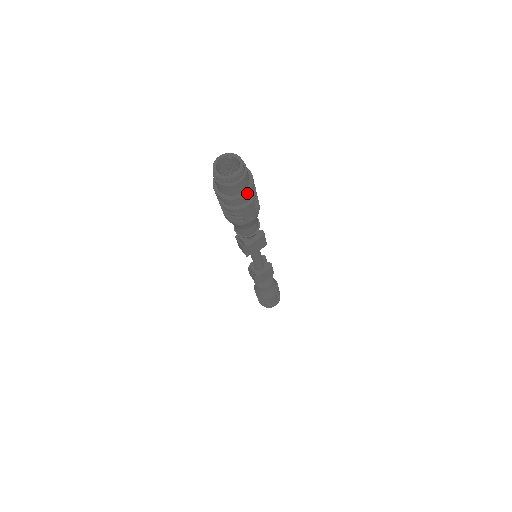
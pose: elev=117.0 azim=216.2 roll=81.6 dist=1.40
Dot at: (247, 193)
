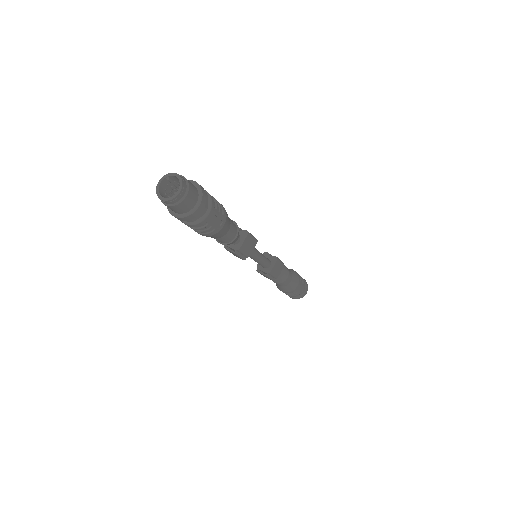
Dot at: (200, 203)
